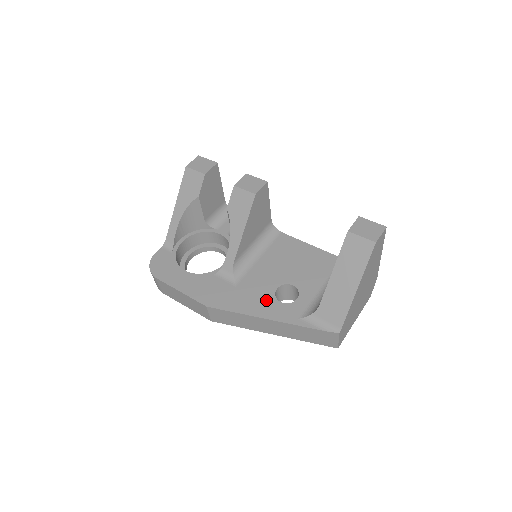
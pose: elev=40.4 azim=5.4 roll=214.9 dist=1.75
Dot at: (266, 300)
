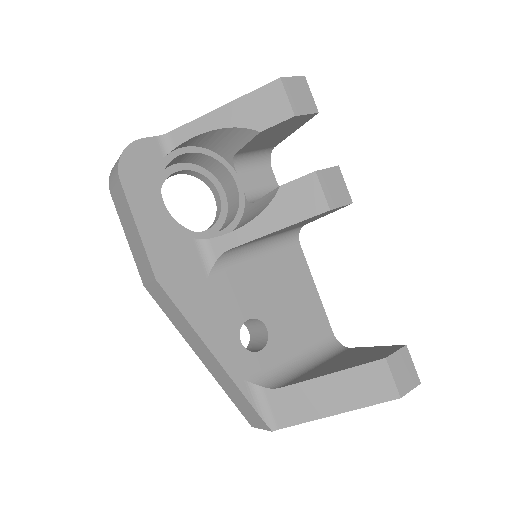
Dot at: (228, 326)
